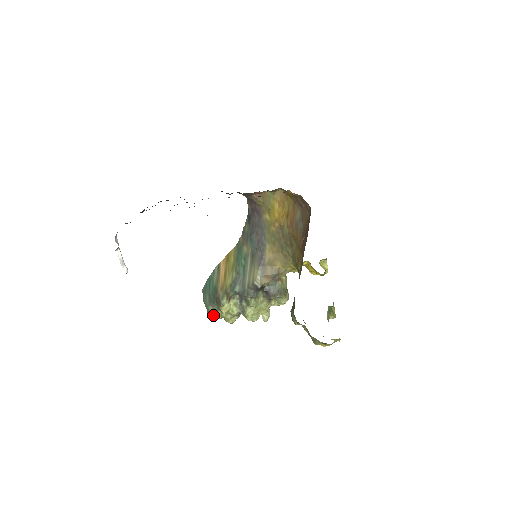
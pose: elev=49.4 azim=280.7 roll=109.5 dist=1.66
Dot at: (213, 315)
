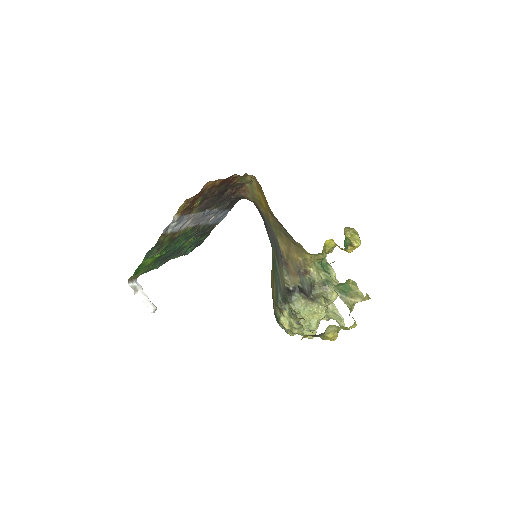
Dot at: occluded
